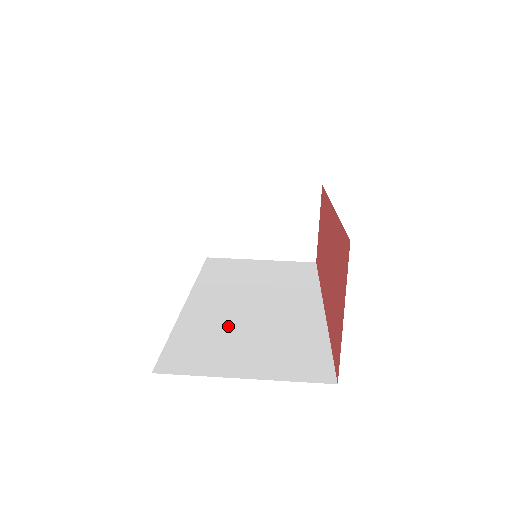
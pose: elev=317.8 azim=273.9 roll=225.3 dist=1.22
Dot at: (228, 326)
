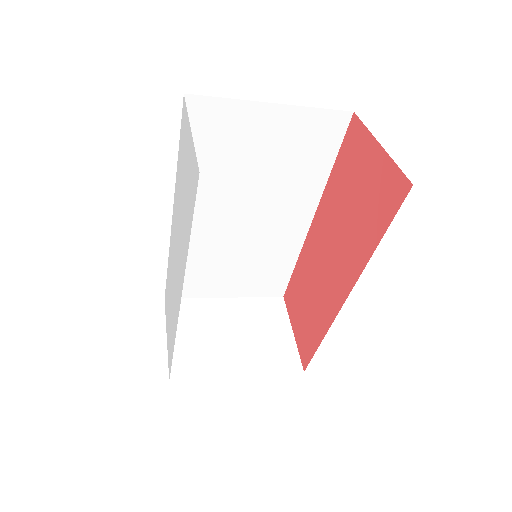
Dot at: occluded
